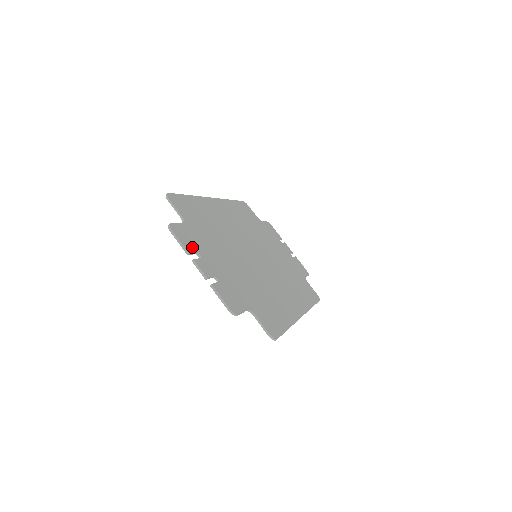
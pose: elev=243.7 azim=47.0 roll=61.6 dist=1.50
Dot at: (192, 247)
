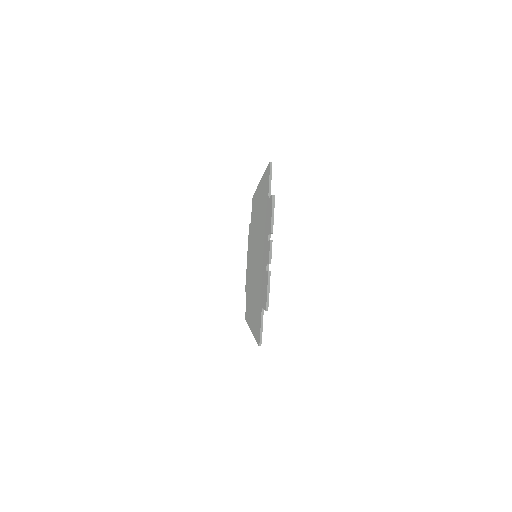
Dot at: occluded
